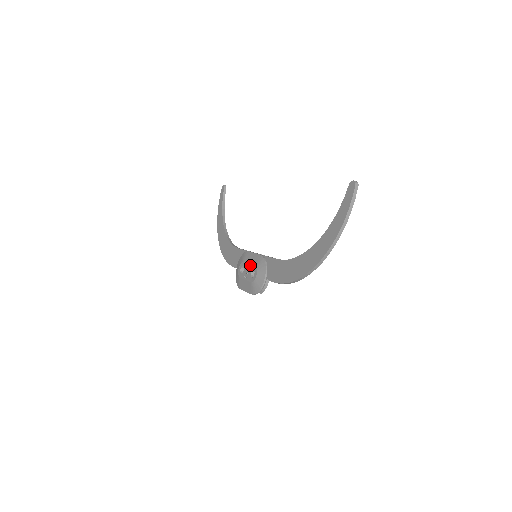
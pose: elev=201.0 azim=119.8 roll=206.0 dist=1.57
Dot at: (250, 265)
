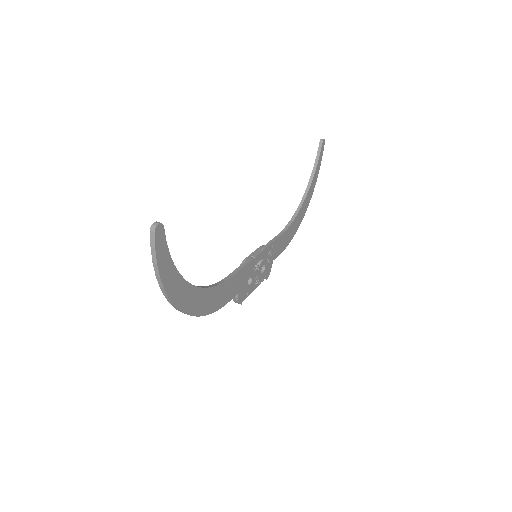
Dot at: occluded
